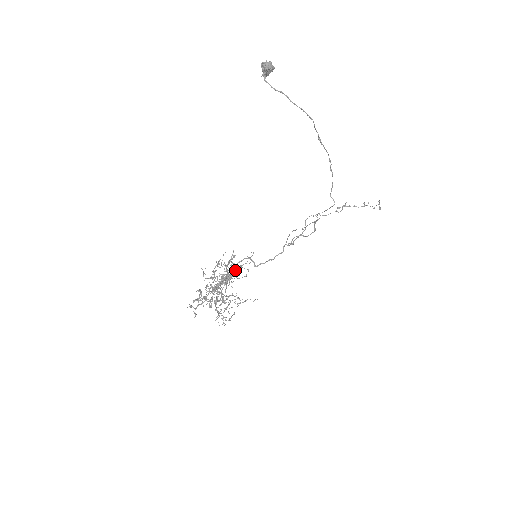
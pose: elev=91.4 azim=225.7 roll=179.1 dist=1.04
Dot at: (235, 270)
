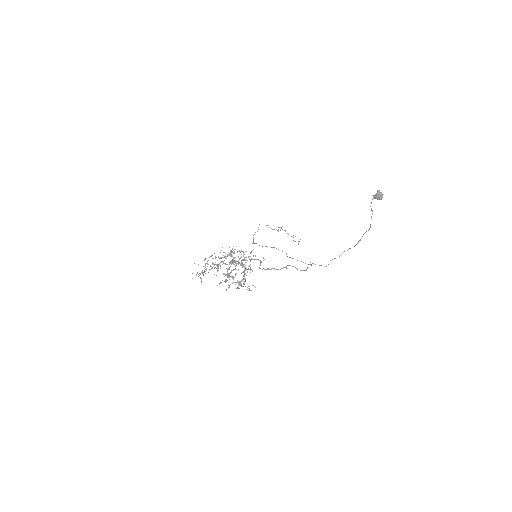
Dot at: occluded
